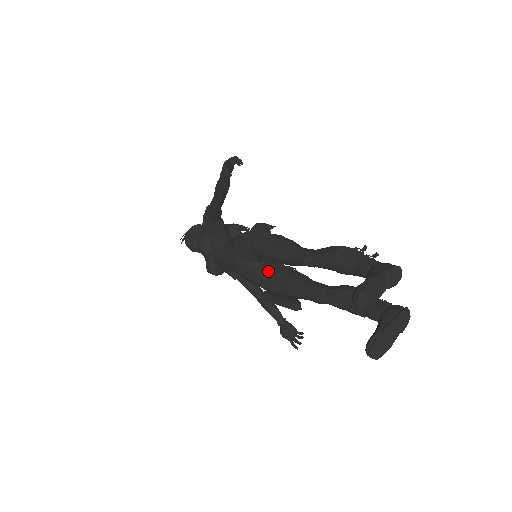
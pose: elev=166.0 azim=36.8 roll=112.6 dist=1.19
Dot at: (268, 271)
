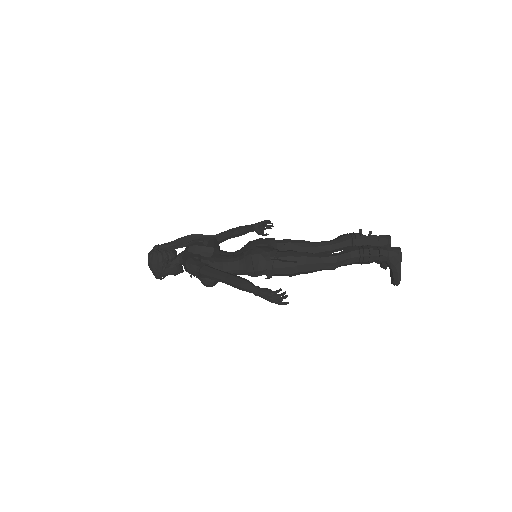
Dot at: occluded
